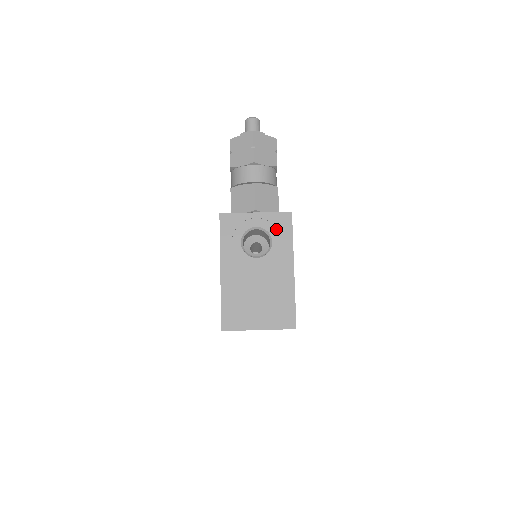
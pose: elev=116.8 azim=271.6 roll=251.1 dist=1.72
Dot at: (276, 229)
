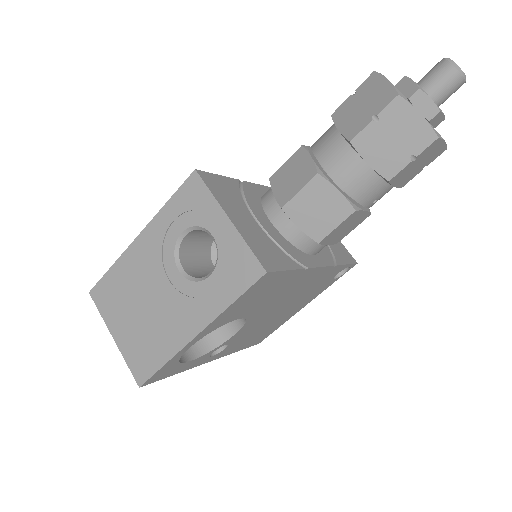
Dot at: (229, 268)
